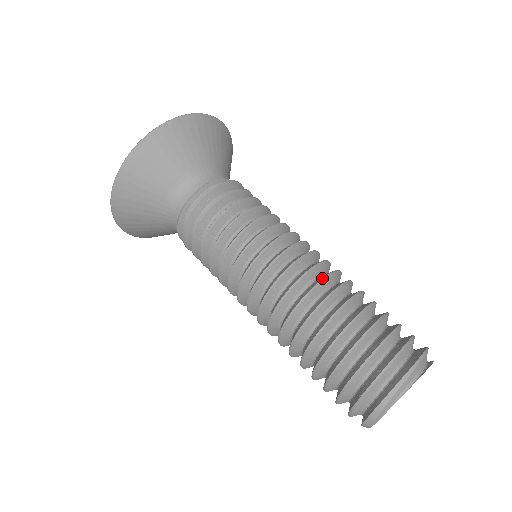
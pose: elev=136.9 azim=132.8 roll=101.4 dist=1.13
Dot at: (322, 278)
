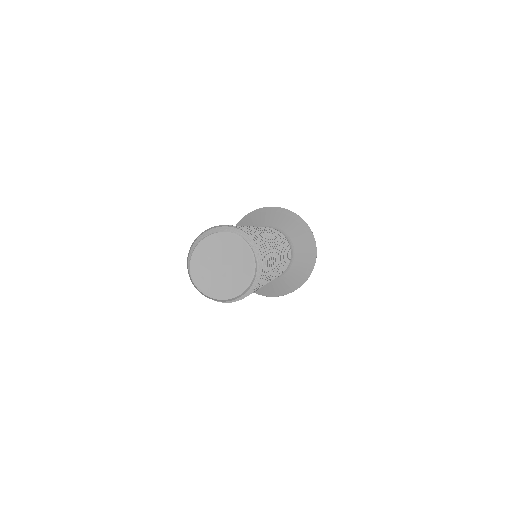
Dot at: occluded
